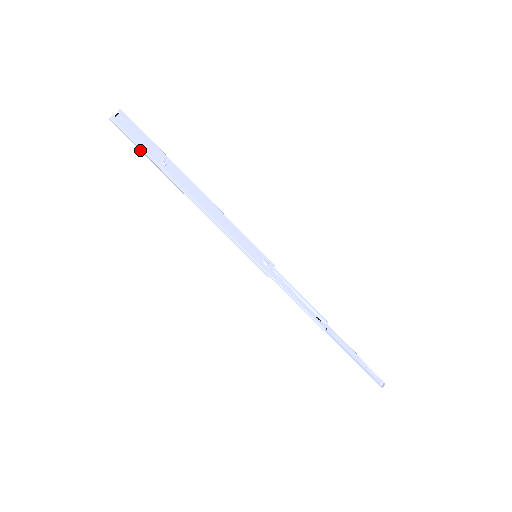
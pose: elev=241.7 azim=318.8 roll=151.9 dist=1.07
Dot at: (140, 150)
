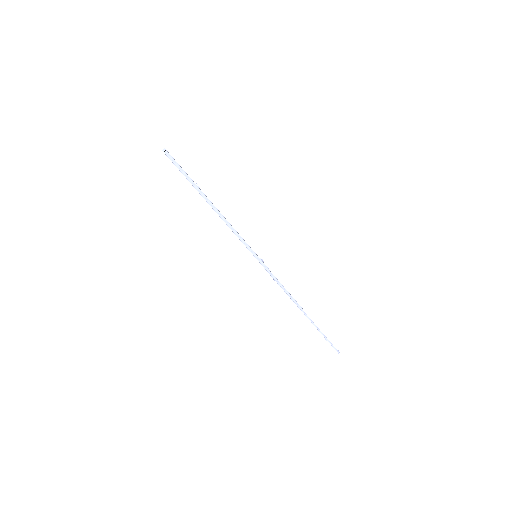
Dot at: (184, 175)
